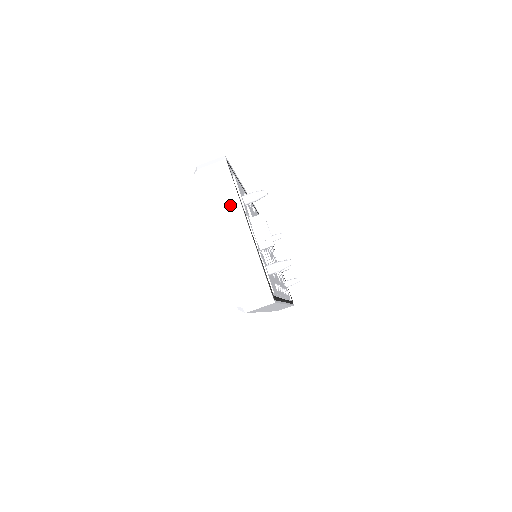
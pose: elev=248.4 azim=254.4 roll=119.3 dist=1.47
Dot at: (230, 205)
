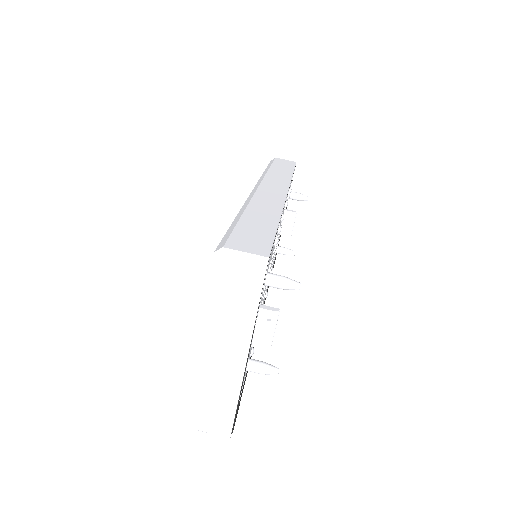
Dot at: (238, 326)
